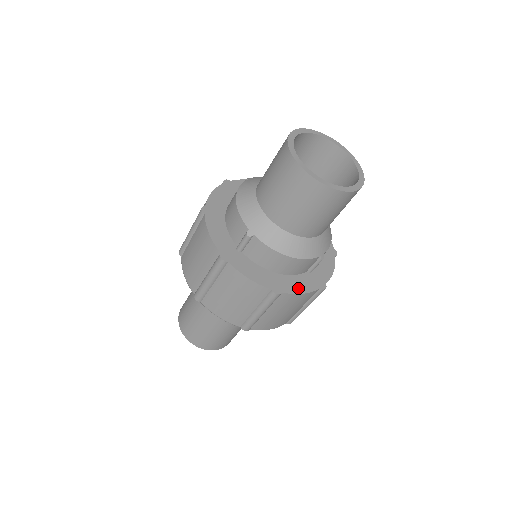
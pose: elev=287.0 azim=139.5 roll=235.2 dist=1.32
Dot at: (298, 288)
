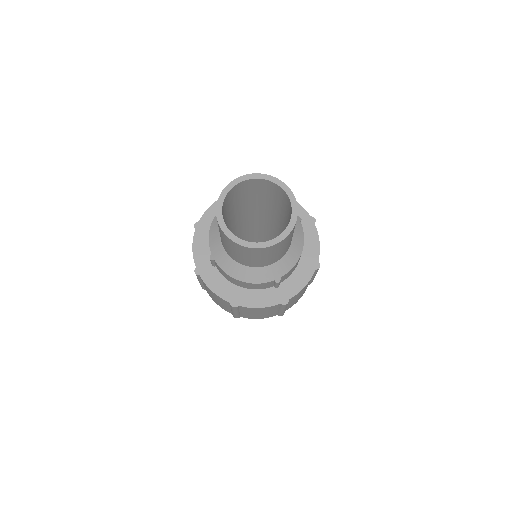
Dot at: (257, 302)
